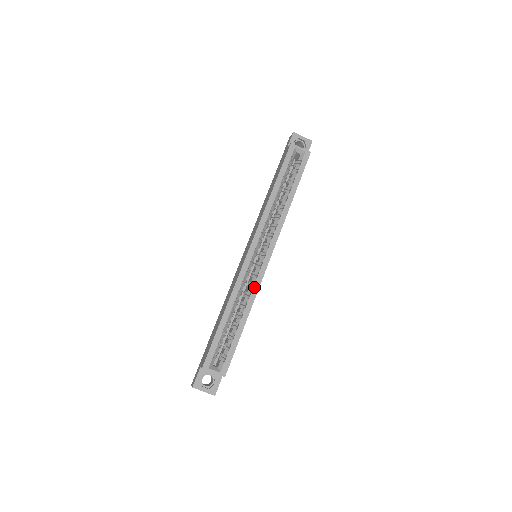
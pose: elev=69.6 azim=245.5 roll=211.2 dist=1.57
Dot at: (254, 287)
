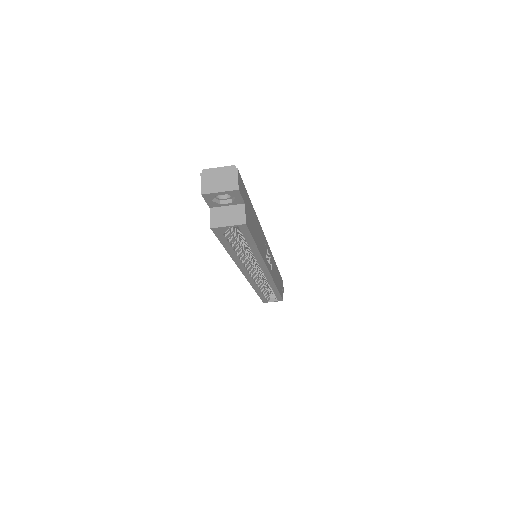
Dot at: (269, 283)
